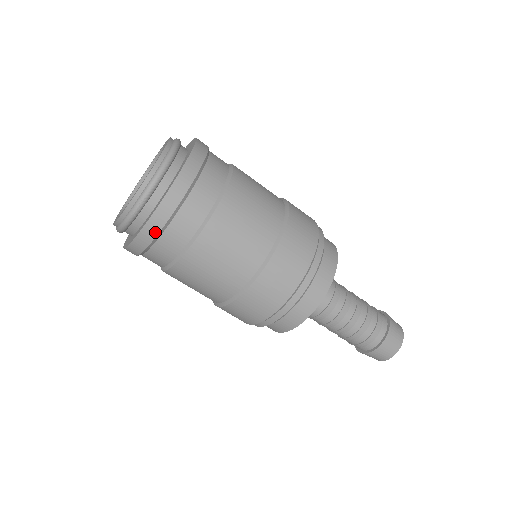
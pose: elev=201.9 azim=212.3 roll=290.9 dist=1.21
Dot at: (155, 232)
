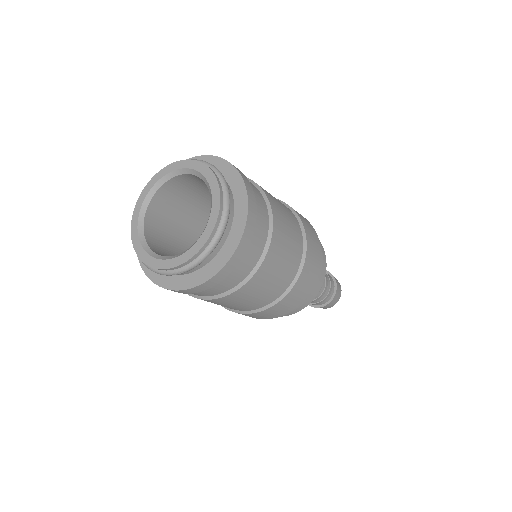
Dot at: (186, 293)
